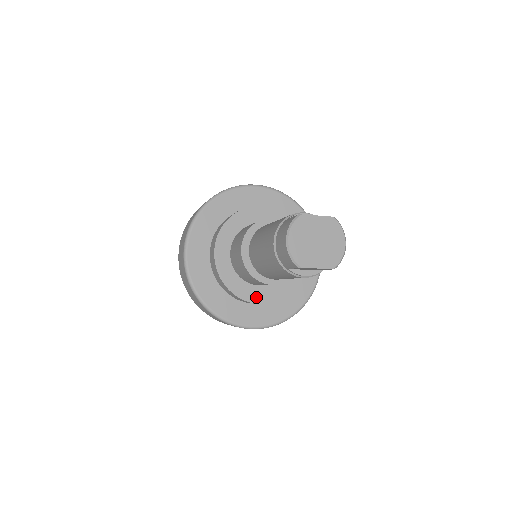
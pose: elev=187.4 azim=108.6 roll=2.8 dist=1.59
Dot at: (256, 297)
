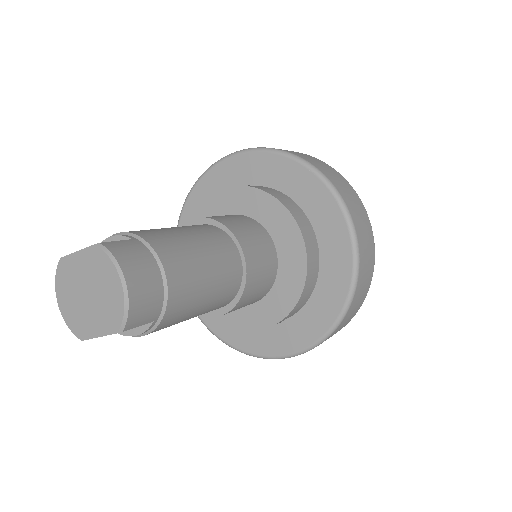
Dot at: (250, 321)
